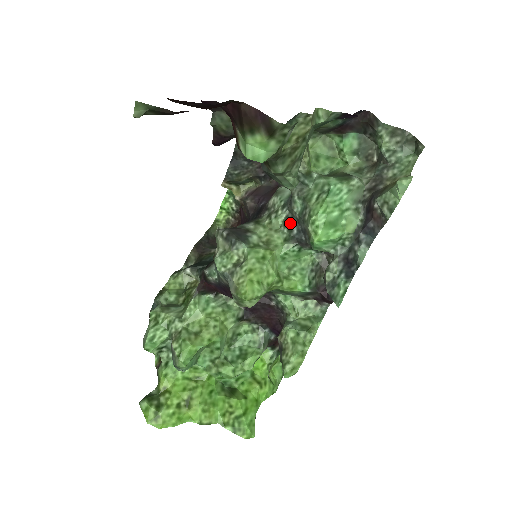
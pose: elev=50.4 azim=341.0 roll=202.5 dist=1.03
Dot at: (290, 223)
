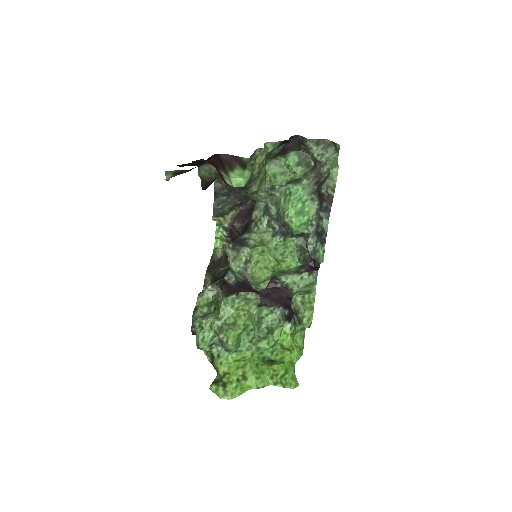
Dot at: (272, 223)
